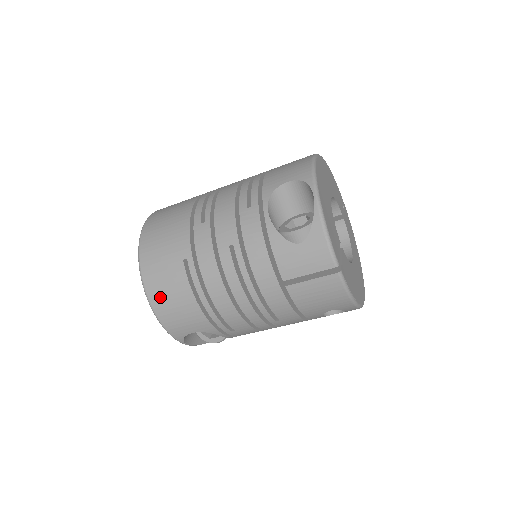
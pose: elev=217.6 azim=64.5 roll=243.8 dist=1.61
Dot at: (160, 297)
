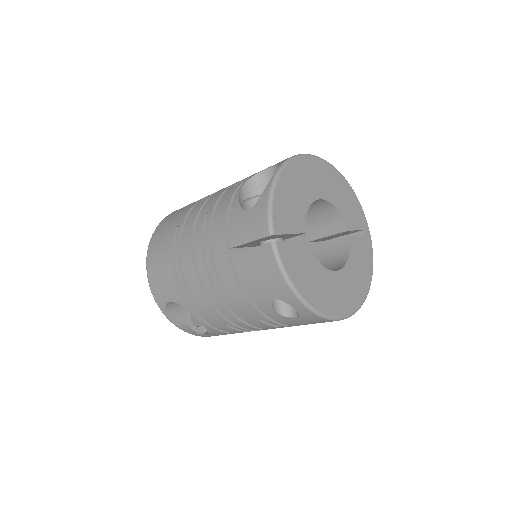
Dot at: (153, 258)
